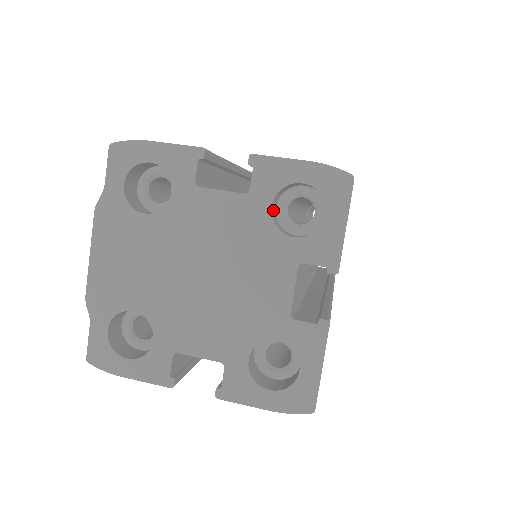
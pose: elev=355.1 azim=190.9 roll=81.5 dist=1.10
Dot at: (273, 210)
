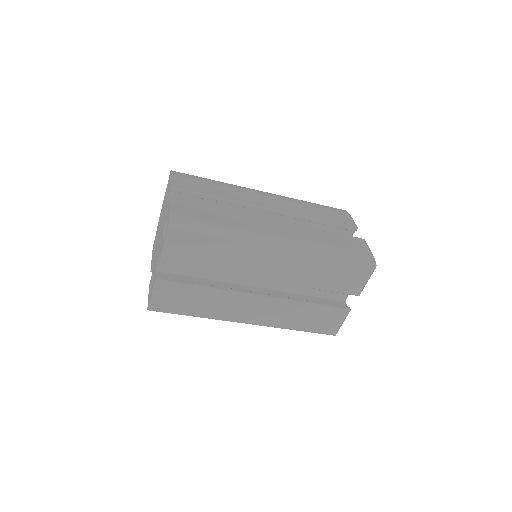
Dot at: occluded
